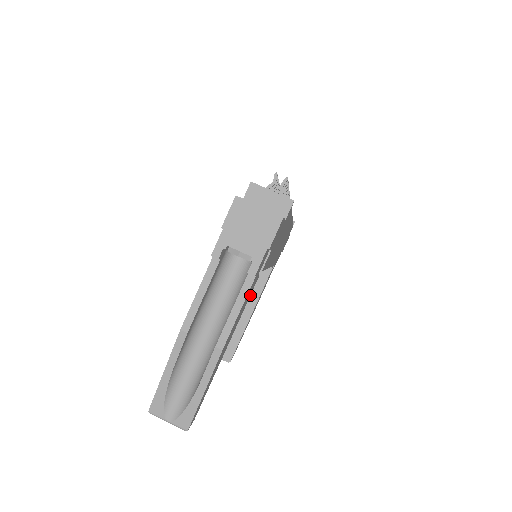
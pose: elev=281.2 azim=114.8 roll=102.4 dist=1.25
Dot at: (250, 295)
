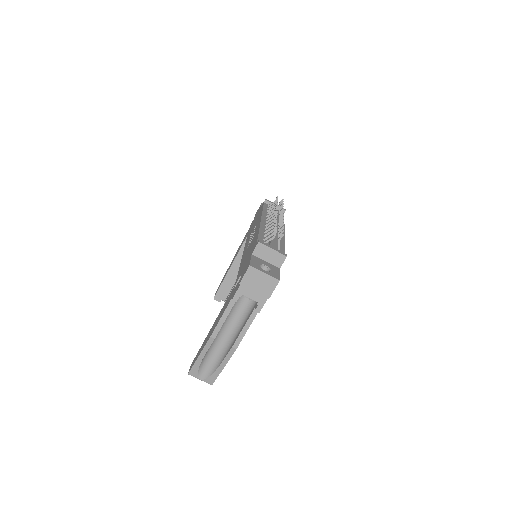
Dot at: occluded
